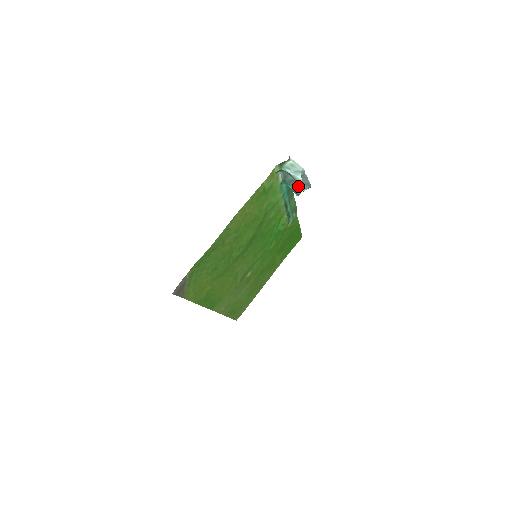
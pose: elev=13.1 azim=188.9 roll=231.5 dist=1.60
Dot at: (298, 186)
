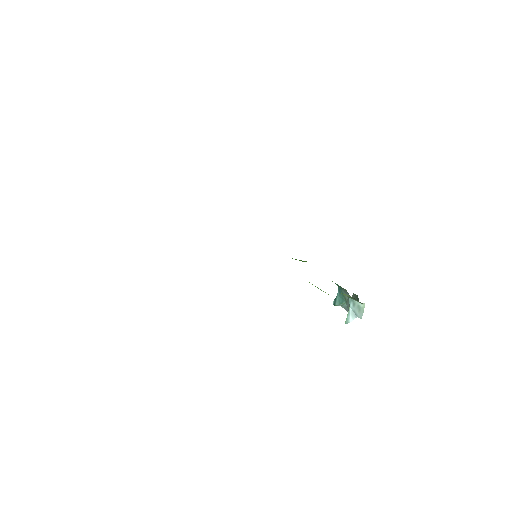
Dot at: (343, 303)
